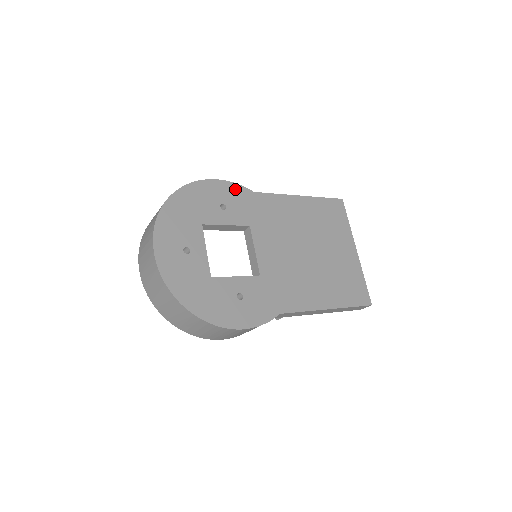
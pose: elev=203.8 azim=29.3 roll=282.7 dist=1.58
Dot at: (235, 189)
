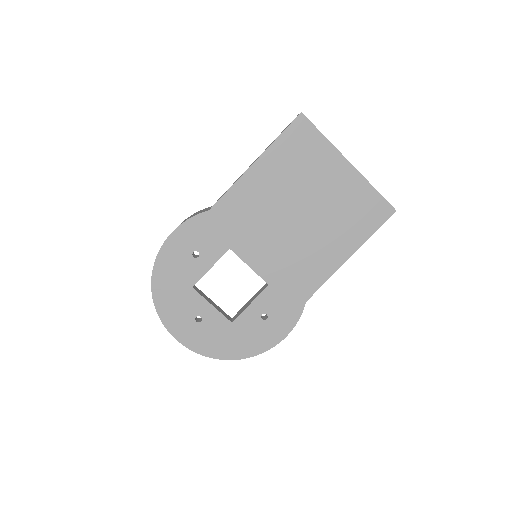
Dot at: (192, 226)
